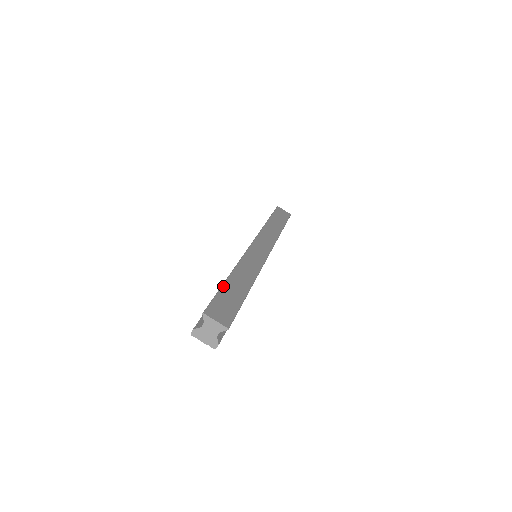
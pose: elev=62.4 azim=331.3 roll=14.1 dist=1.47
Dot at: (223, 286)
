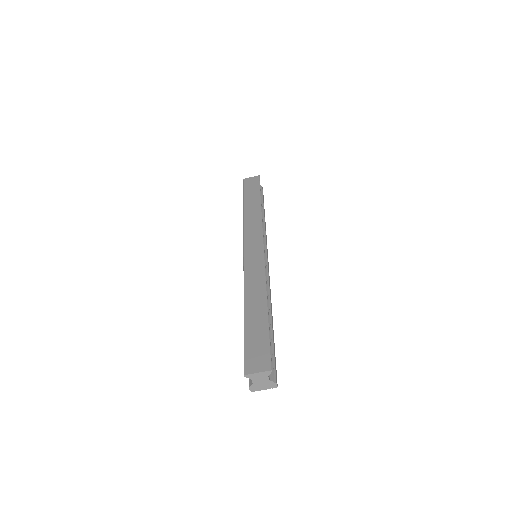
Dot at: (245, 328)
